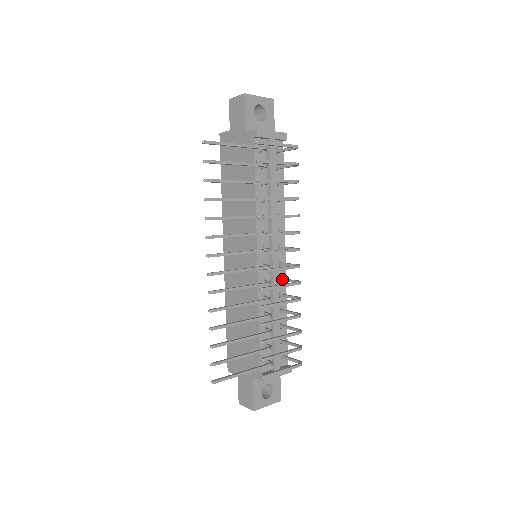
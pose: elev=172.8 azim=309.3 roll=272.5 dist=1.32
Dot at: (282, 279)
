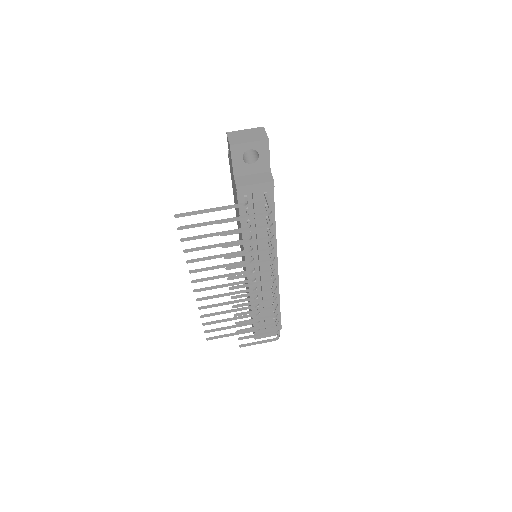
Dot at: occluded
